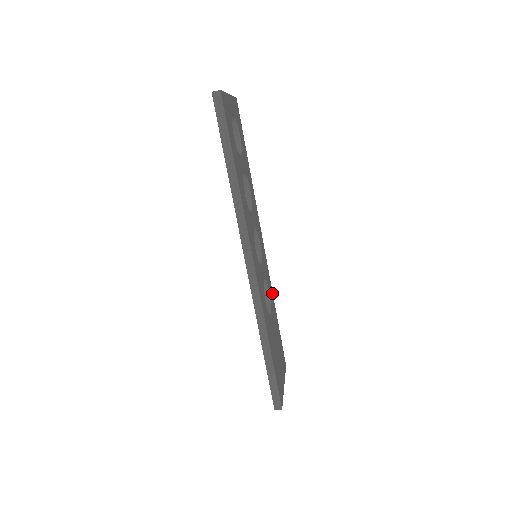
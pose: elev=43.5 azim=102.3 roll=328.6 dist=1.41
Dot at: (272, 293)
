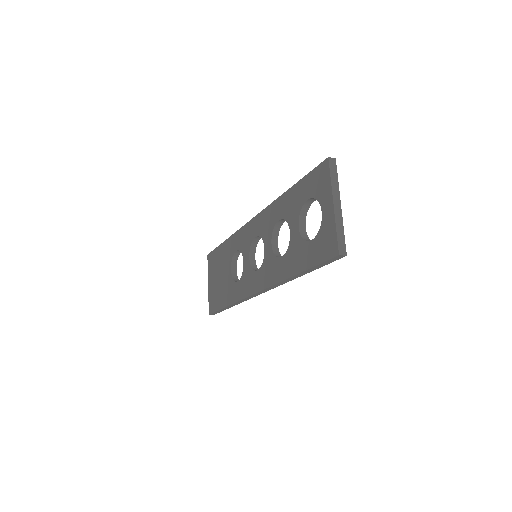
Dot at: occluded
